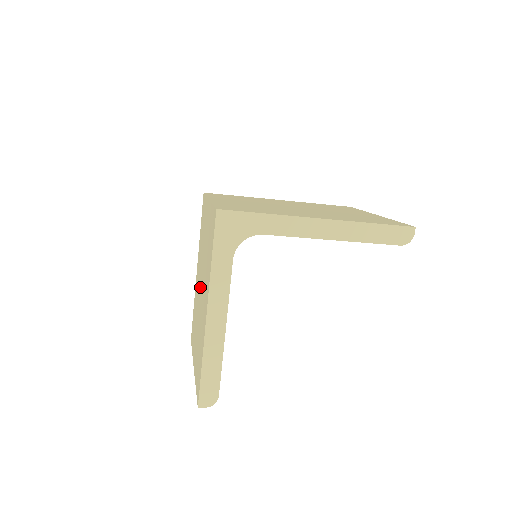
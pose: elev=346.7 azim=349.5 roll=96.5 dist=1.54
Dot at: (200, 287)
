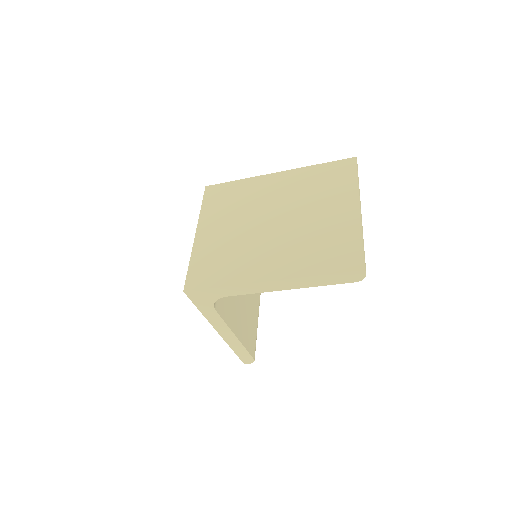
Dot at: occluded
